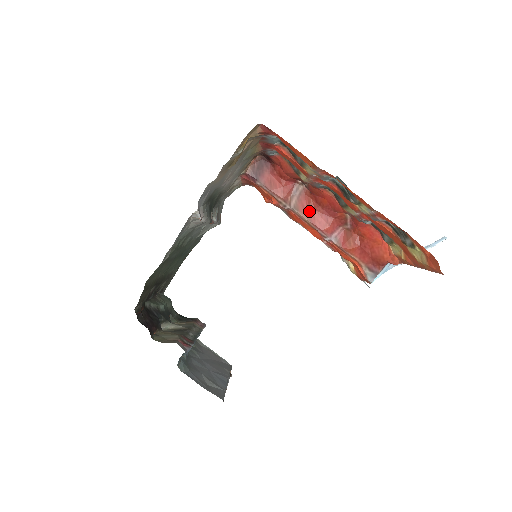
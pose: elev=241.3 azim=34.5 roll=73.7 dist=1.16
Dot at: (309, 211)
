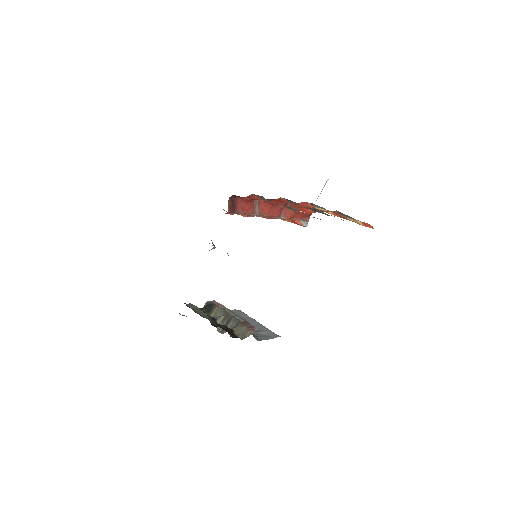
Dot at: (267, 210)
